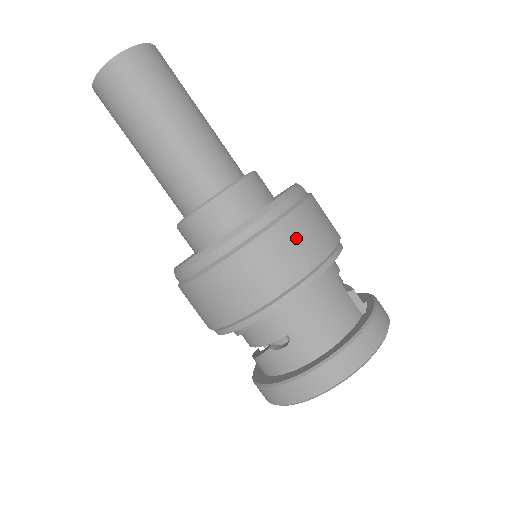
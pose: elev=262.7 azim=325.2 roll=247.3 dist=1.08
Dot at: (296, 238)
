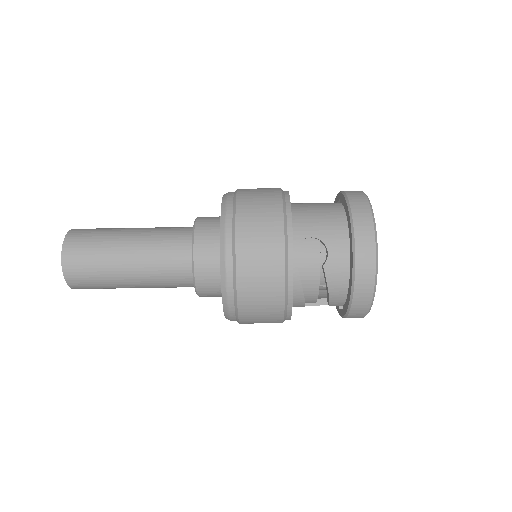
Dot at: (254, 196)
